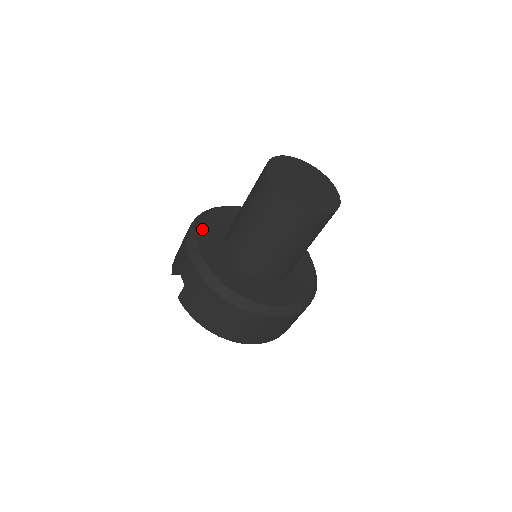
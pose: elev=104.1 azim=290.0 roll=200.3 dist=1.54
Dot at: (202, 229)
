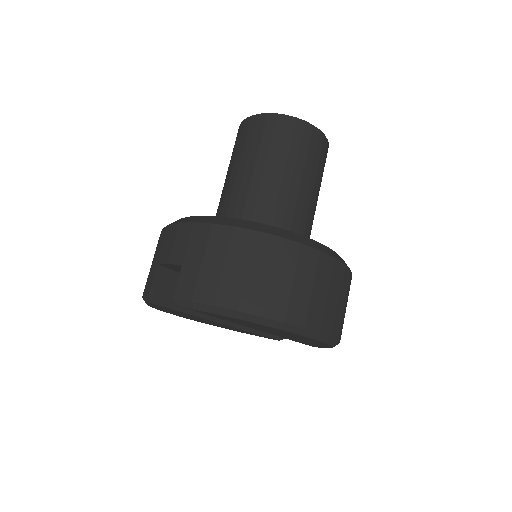
Dot at: occluded
